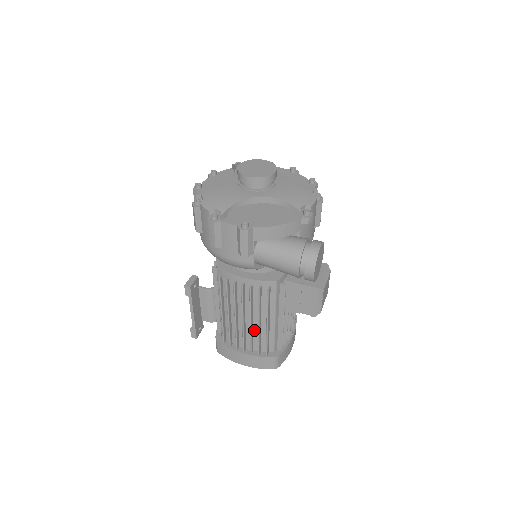
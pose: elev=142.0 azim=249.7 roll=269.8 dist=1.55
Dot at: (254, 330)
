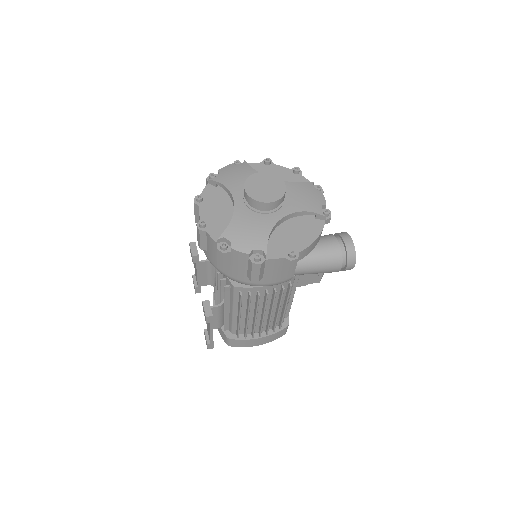
Dot at: occluded
